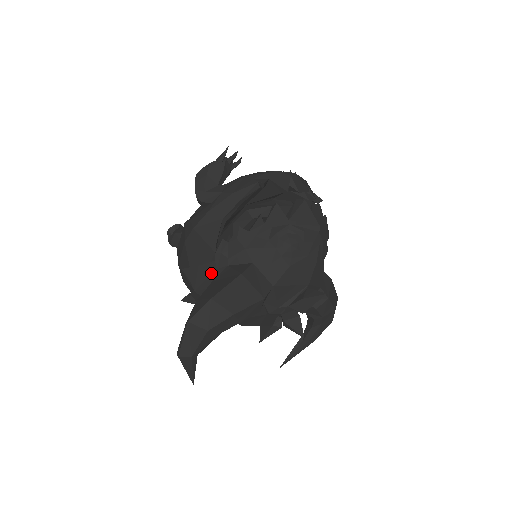
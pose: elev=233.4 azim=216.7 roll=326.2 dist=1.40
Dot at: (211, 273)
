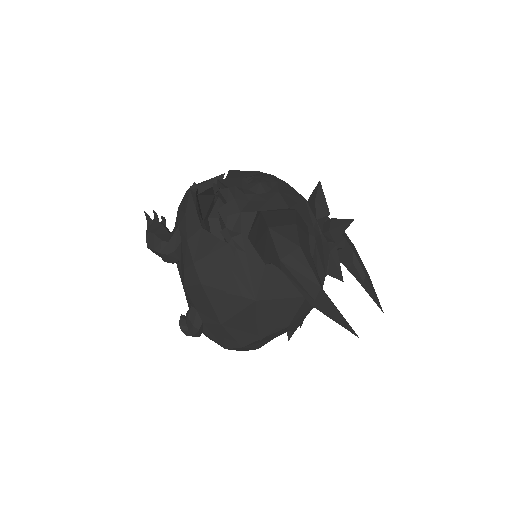
Dot at: (246, 263)
